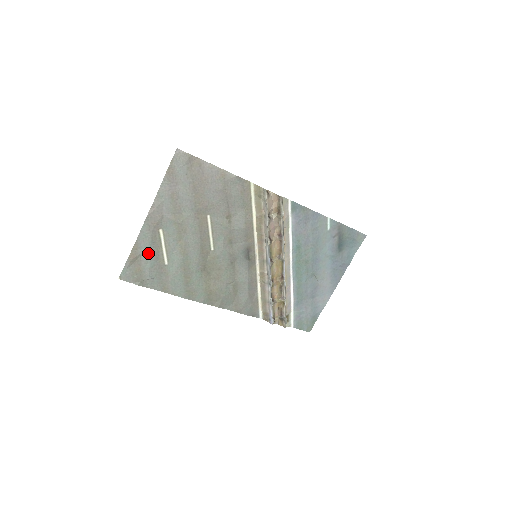
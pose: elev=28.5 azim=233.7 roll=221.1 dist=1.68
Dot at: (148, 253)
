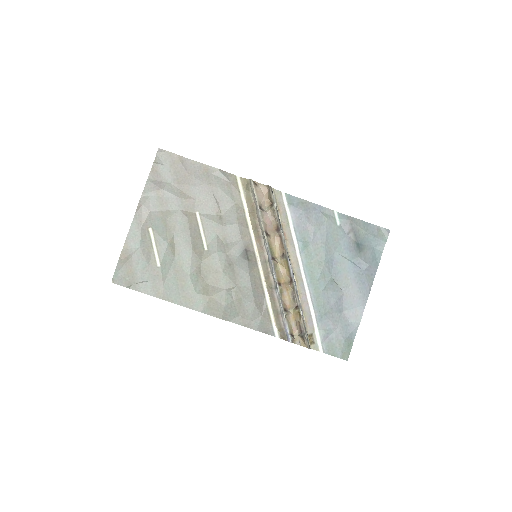
Dot at: (139, 253)
